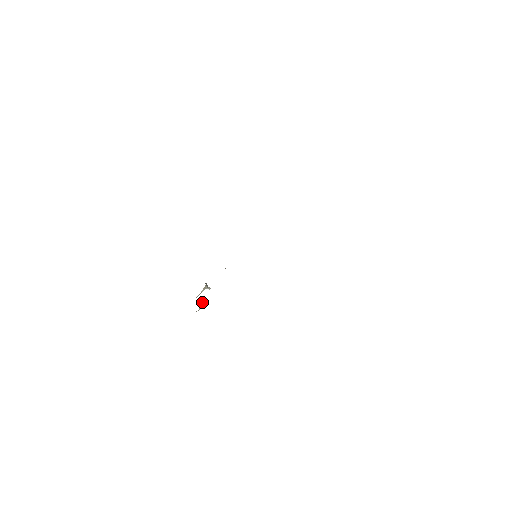
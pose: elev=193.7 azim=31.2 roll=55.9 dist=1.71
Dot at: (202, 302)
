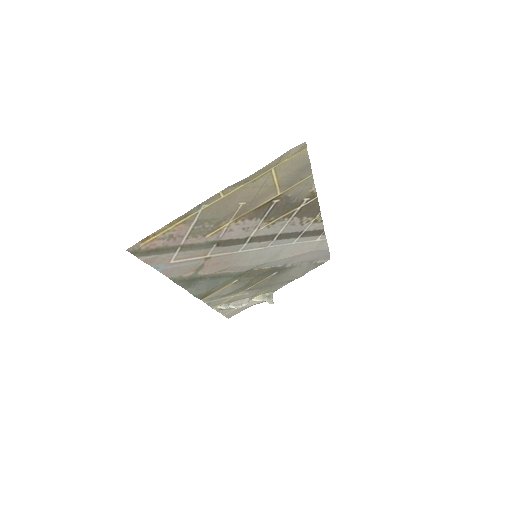
Dot at: (232, 304)
